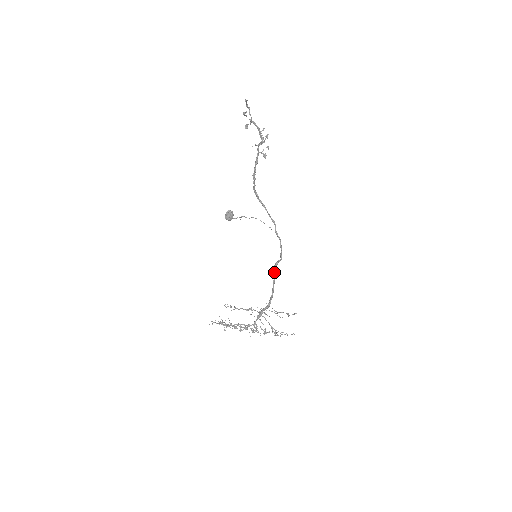
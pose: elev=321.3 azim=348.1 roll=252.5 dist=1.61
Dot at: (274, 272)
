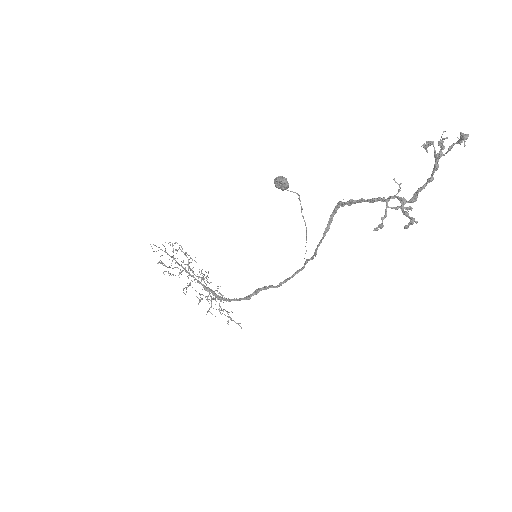
Dot at: (249, 296)
